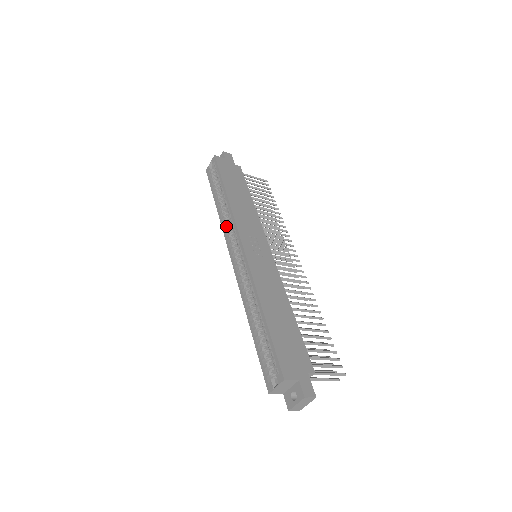
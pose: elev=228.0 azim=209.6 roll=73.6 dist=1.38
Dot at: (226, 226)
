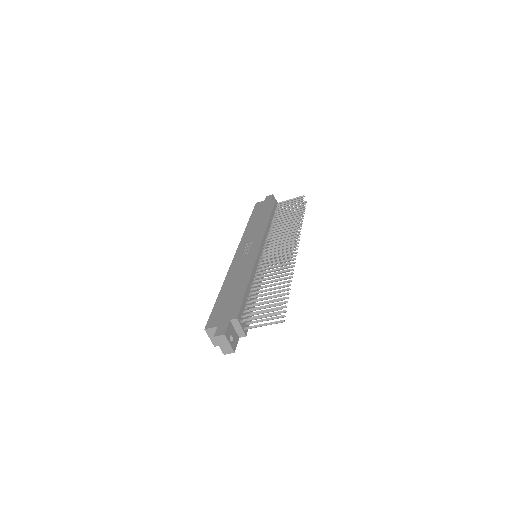
Dot at: occluded
